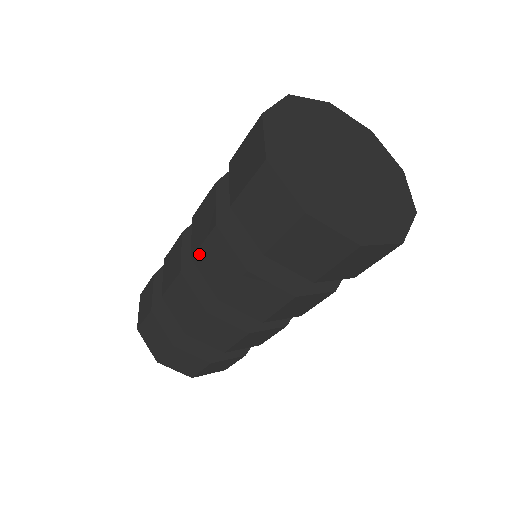
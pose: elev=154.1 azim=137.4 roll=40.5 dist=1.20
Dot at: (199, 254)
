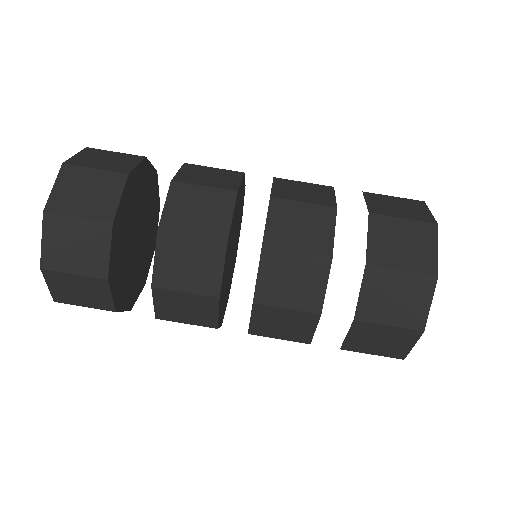
Dot at: (264, 336)
